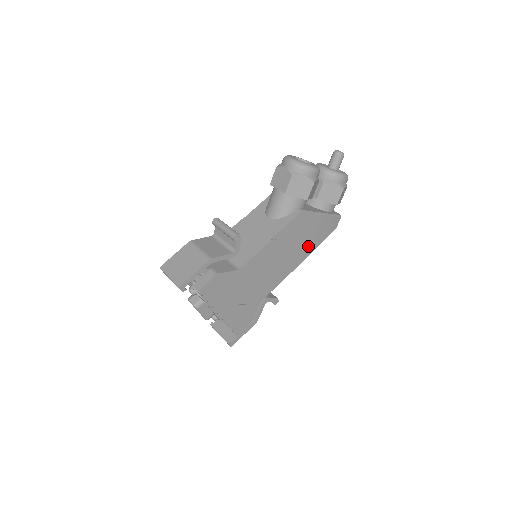
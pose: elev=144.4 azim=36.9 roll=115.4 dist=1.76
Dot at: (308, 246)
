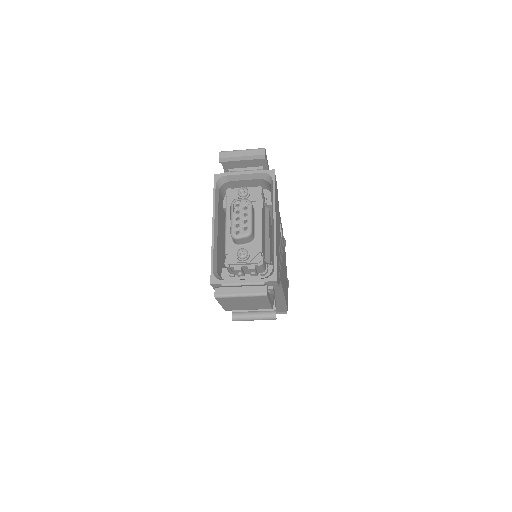
Dot at: occluded
